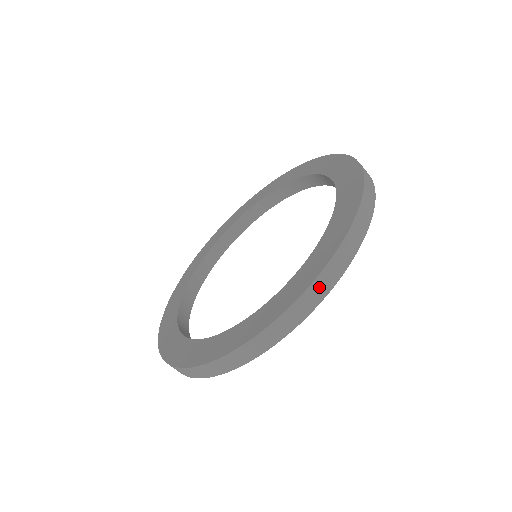
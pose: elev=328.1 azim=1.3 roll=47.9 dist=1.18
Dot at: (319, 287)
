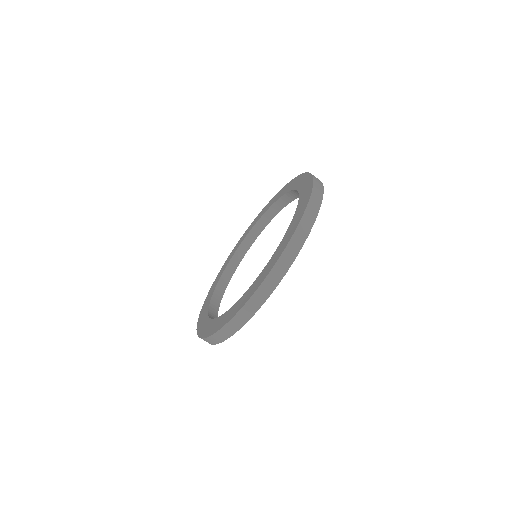
Dot at: (302, 230)
